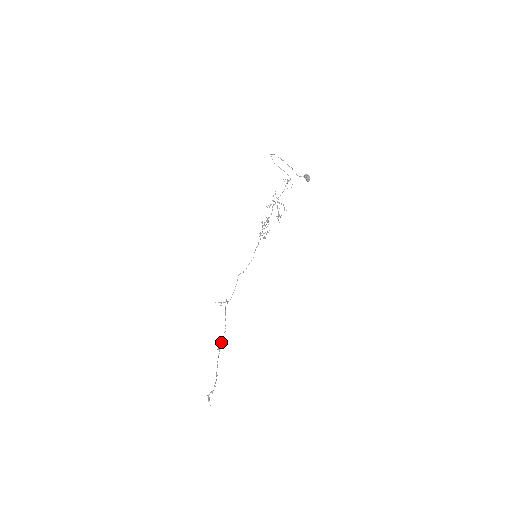
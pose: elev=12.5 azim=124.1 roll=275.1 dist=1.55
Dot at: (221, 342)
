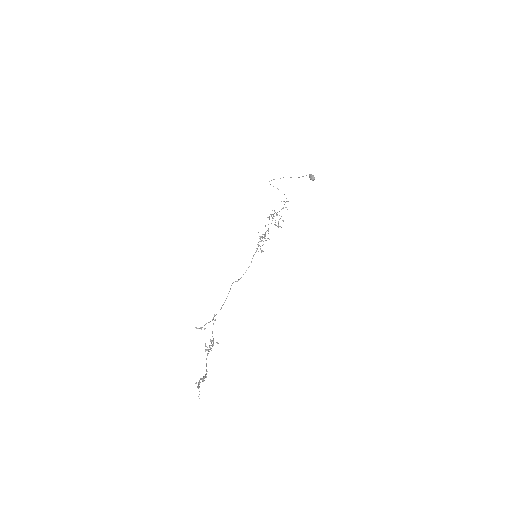
Dot at: (209, 346)
